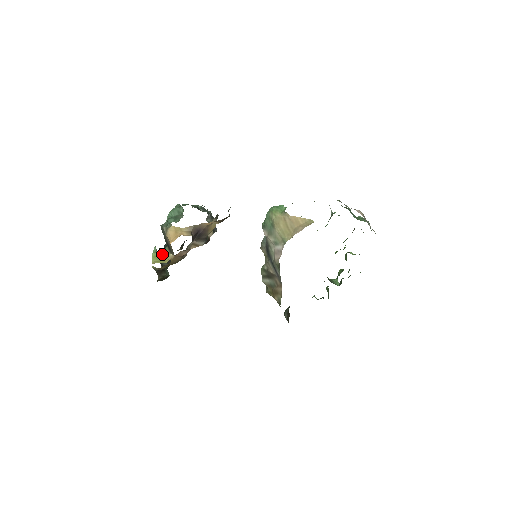
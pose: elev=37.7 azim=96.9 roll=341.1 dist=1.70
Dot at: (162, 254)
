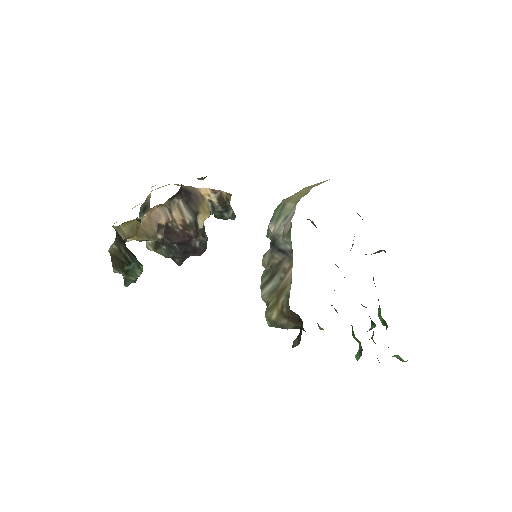
Dot at: (132, 220)
